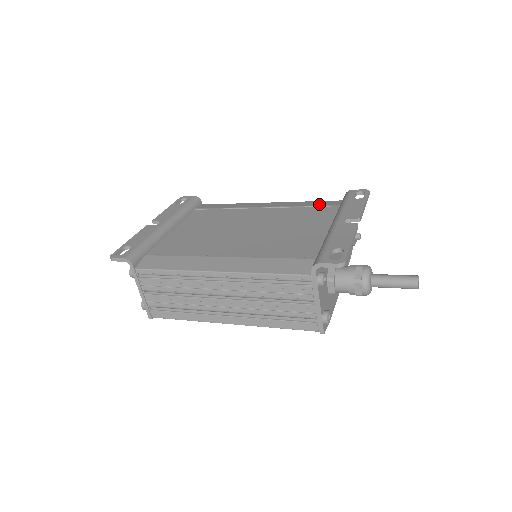
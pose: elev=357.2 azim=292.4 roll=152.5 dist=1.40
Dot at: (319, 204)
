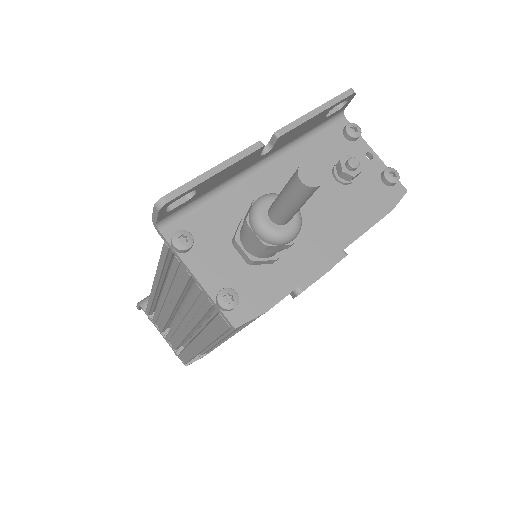
Dot at: occluded
